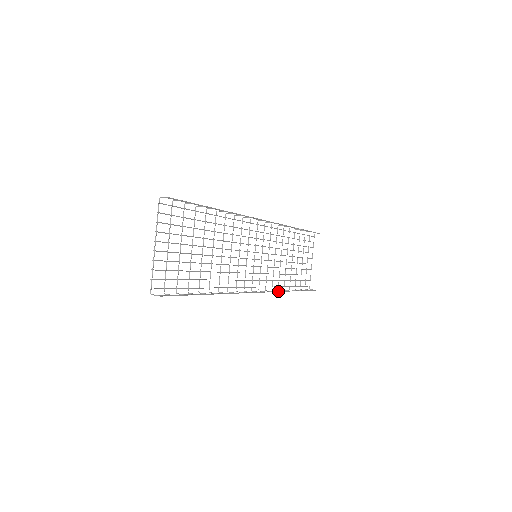
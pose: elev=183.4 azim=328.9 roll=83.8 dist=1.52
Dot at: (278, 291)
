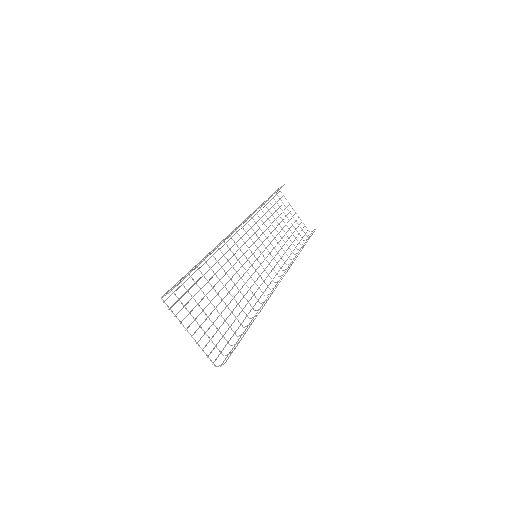
Dot at: (292, 263)
